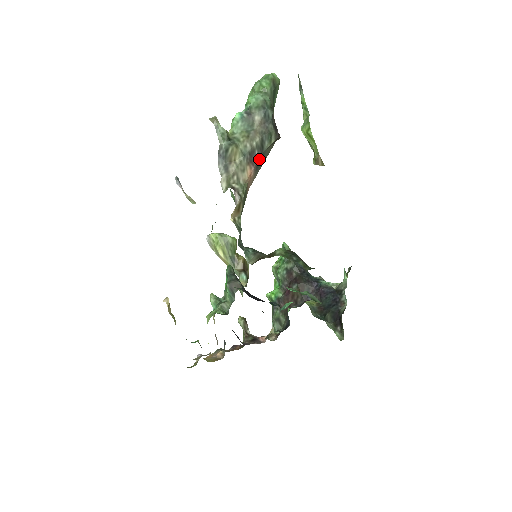
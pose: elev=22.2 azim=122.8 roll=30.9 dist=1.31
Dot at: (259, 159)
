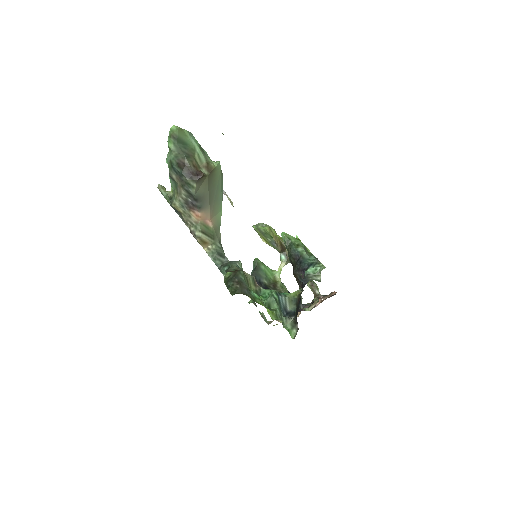
Dot at: (195, 203)
